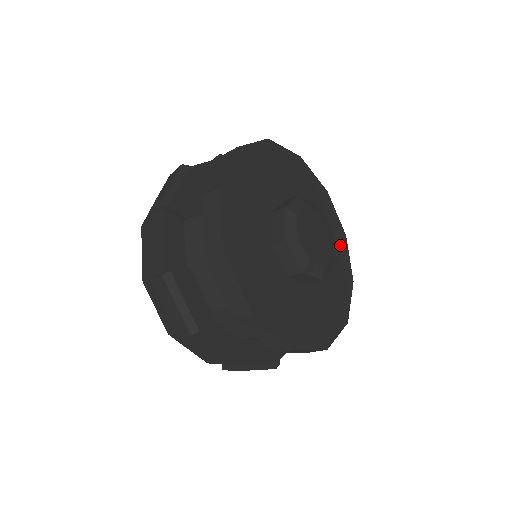
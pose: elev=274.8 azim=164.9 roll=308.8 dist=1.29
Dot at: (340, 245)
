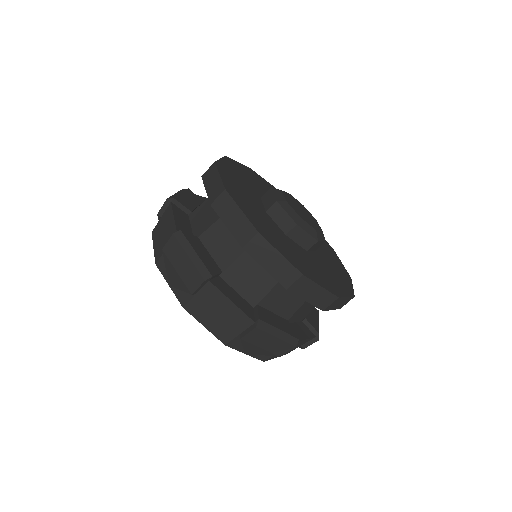
Dot at: (330, 251)
